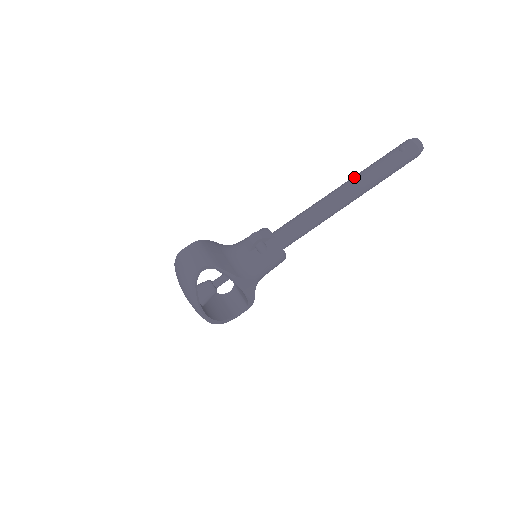
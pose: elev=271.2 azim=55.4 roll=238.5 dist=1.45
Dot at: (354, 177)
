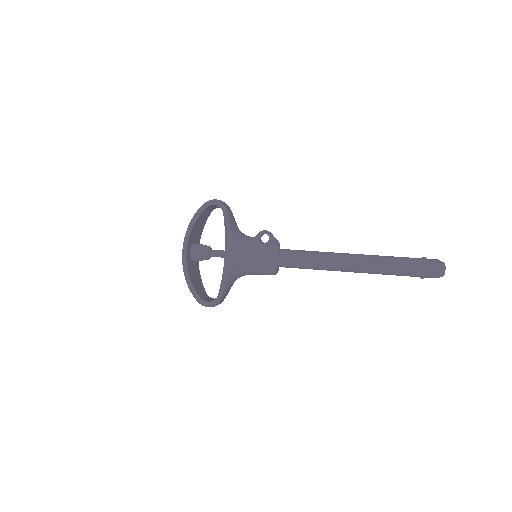
Dot at: occluded
